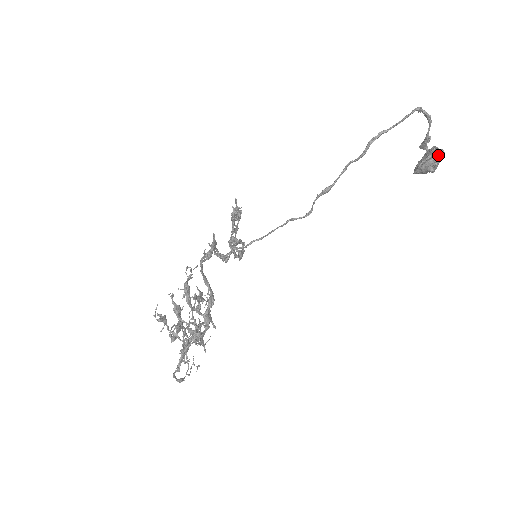
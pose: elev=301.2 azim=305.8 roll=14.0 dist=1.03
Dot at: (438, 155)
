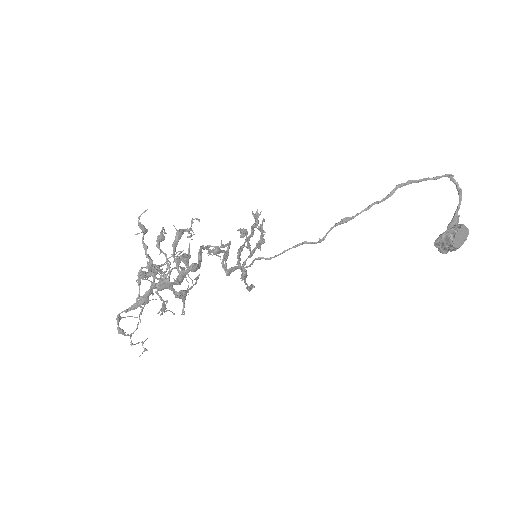
Dot at: (461, 225)
